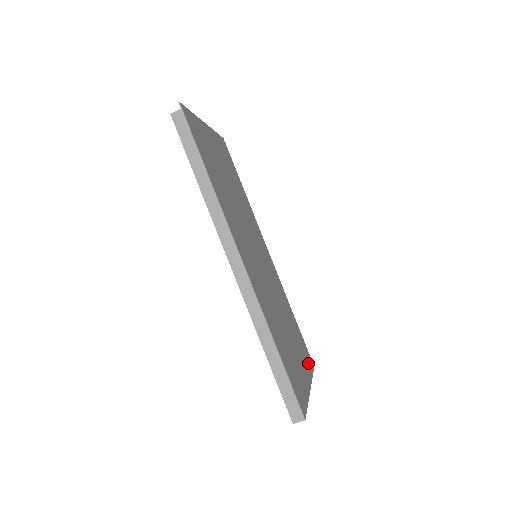
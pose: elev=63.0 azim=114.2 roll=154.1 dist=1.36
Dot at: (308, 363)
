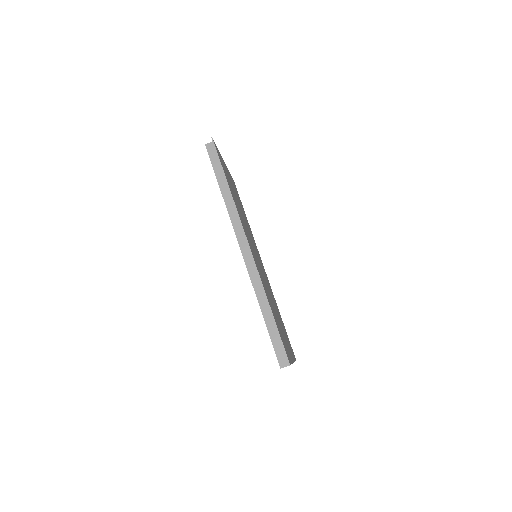
Dot at: occluded
